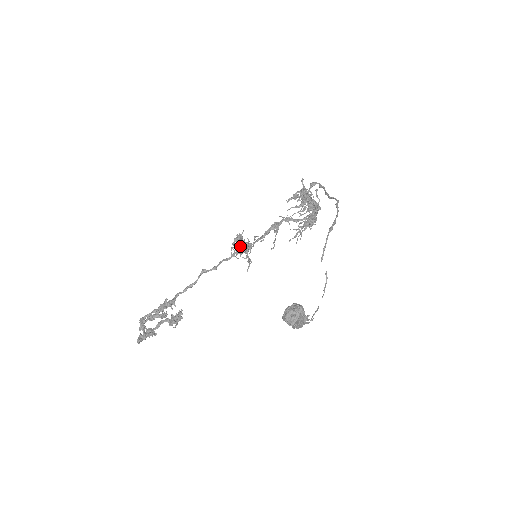
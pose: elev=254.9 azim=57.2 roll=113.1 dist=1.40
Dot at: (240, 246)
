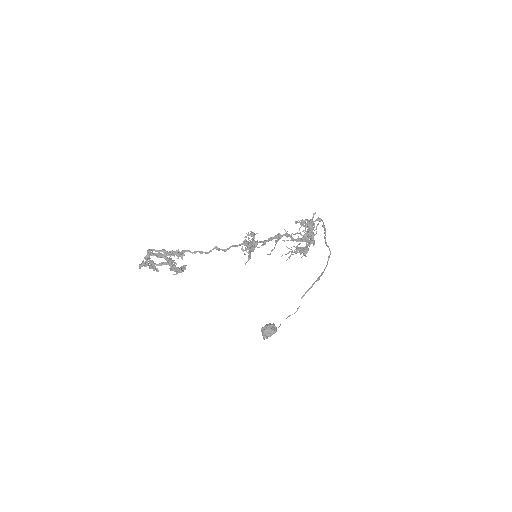
Dot at: occluded
